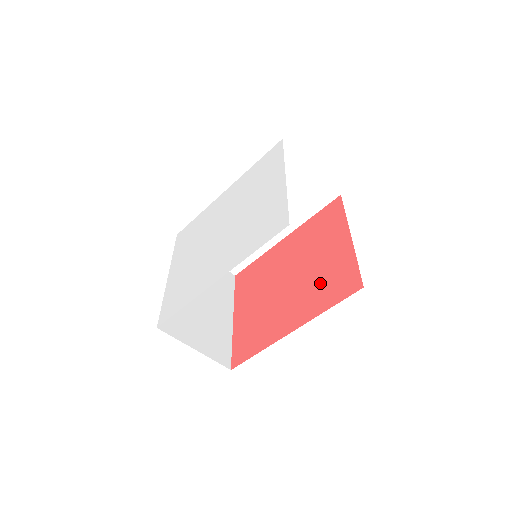
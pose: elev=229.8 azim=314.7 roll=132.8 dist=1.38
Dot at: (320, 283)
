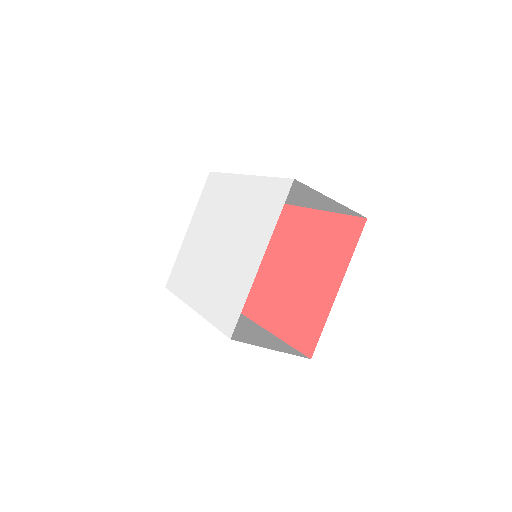
Dot at: (298, 310)
